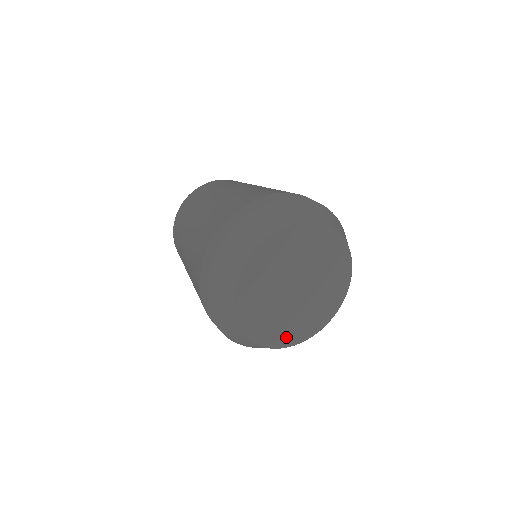
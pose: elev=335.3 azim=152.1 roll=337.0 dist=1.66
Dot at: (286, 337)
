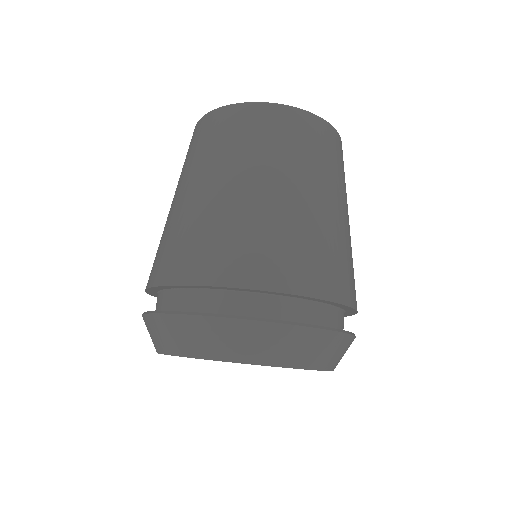
Dot at: occluded
